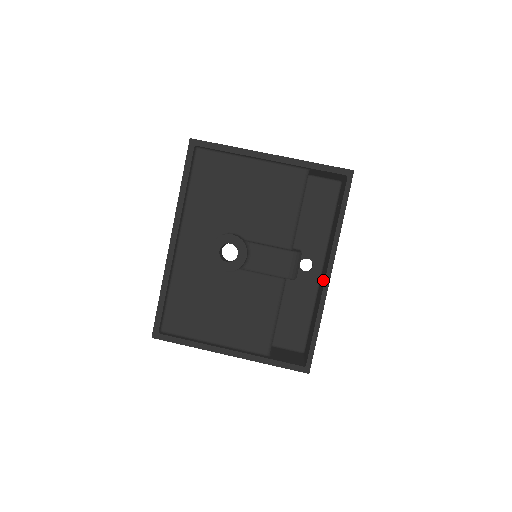
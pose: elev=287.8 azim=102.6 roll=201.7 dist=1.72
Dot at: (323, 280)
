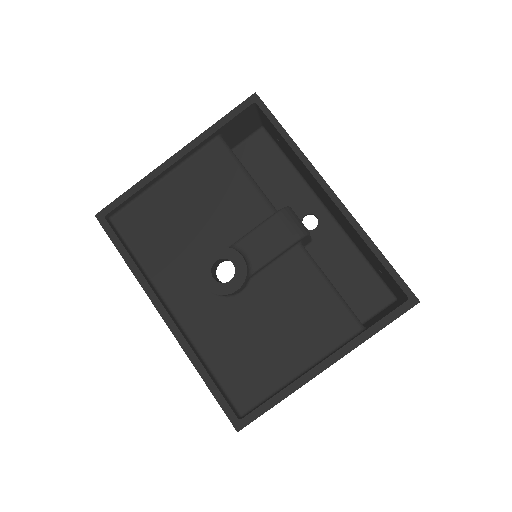
Dot at: (334, 208)
